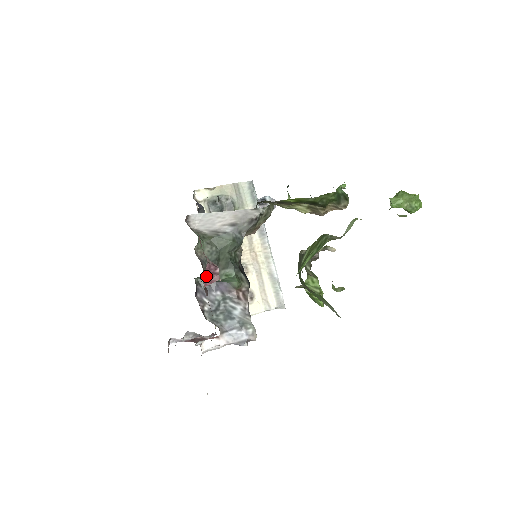
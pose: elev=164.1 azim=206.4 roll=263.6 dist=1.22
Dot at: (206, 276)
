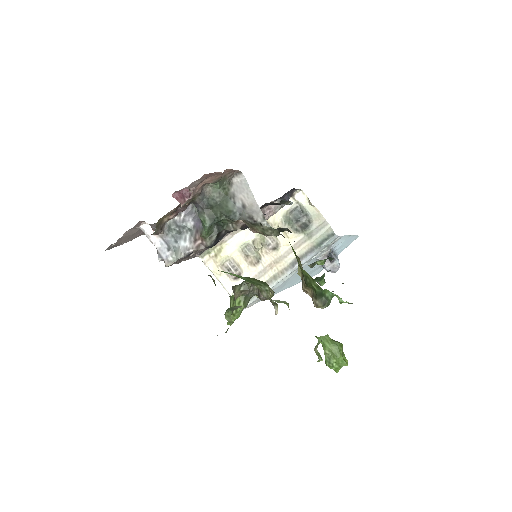
Dot at: (180, 193)
